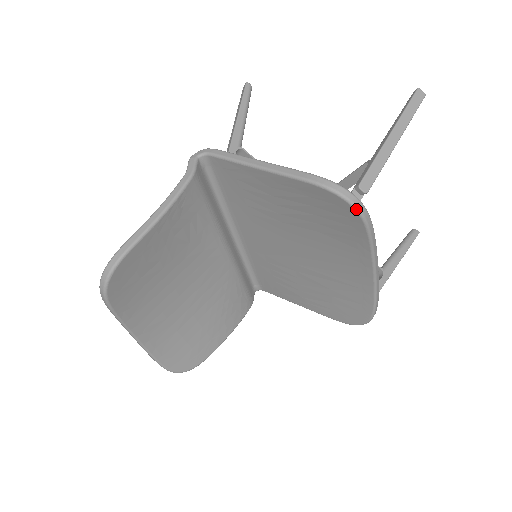
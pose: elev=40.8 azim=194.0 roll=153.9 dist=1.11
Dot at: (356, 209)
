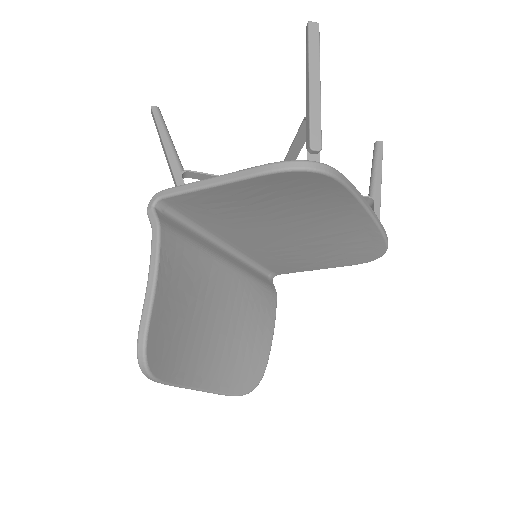
Dot at: (321, 172)
